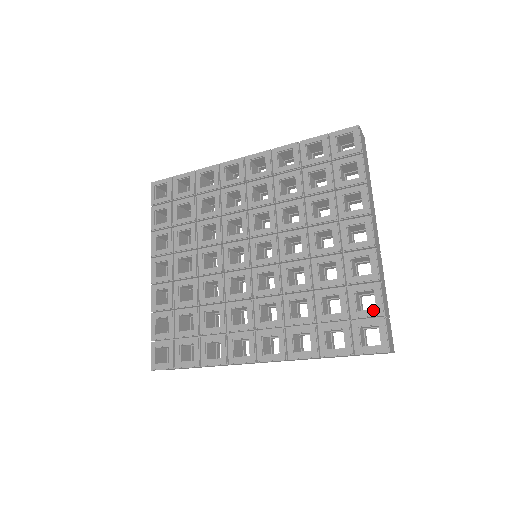
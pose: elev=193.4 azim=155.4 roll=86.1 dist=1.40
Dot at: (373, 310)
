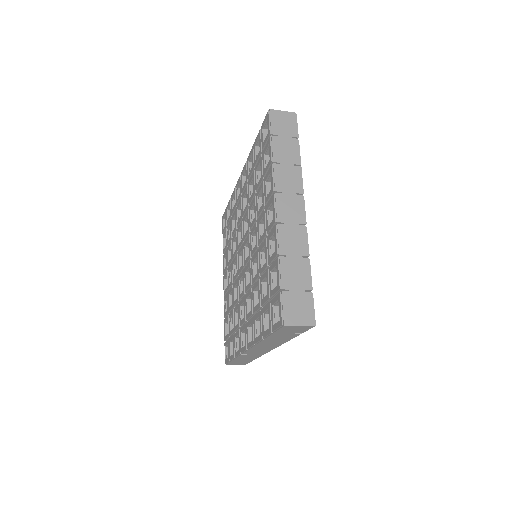
Dot at: (276, 286)
